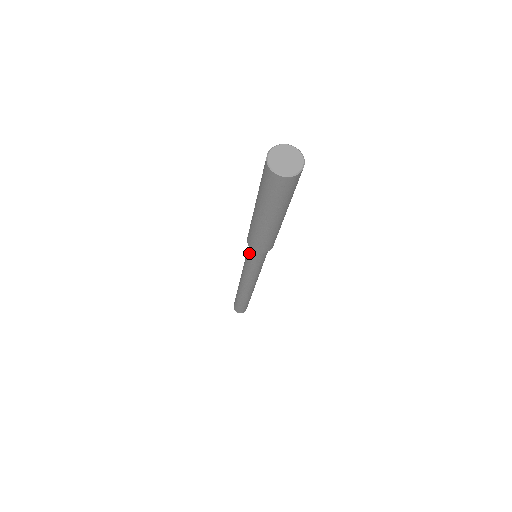
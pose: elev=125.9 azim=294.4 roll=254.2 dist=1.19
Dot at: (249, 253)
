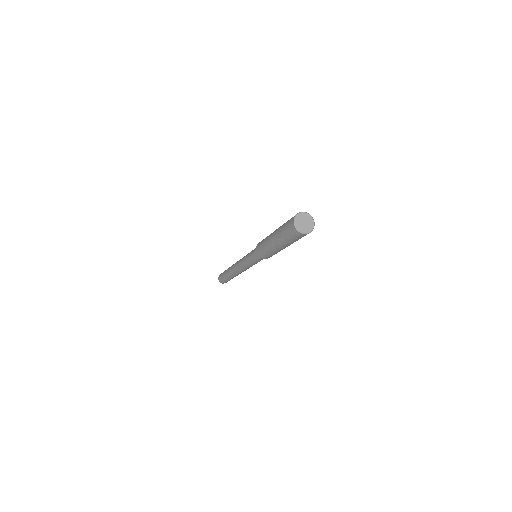
Dot at: (254, 256)
